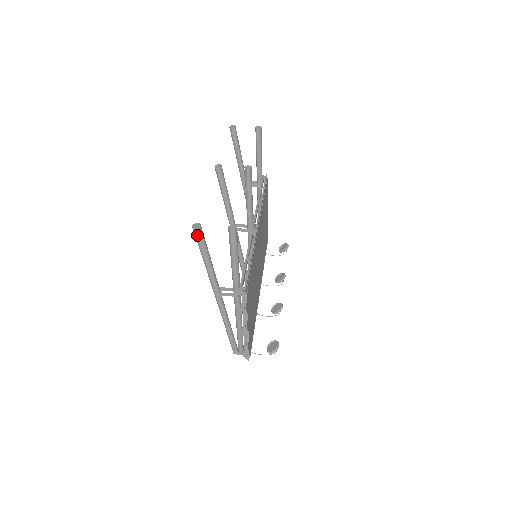
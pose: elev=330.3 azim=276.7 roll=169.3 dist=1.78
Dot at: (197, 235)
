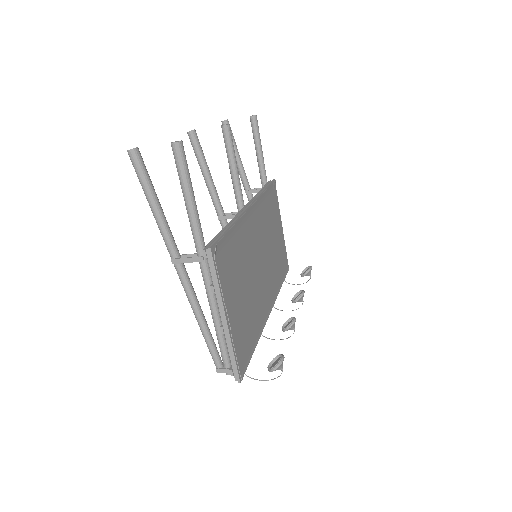
Dot at: (134, 162)
